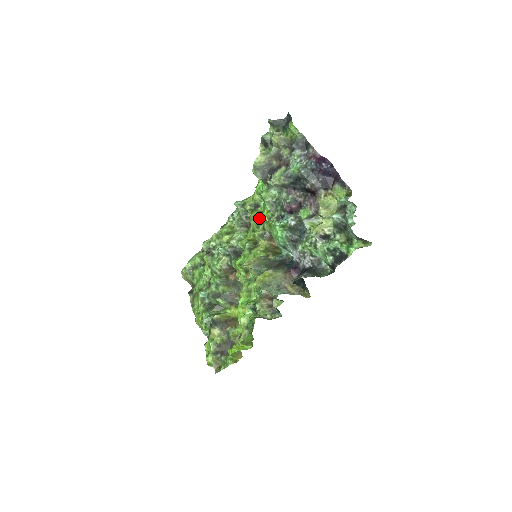
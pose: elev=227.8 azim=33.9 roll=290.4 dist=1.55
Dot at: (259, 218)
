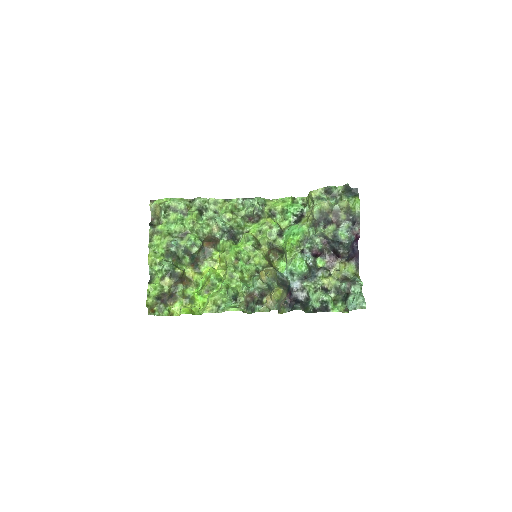
Dot at: (276, 230)
